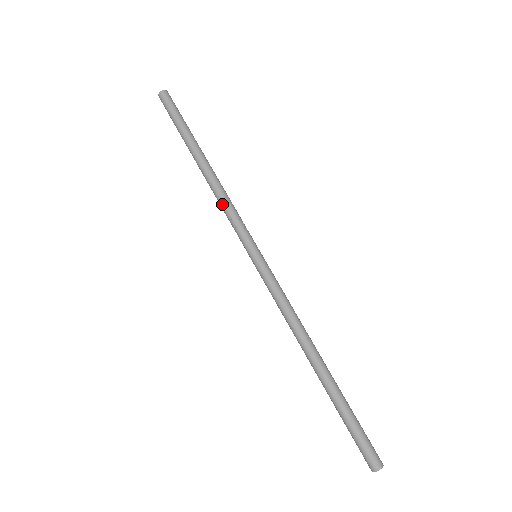
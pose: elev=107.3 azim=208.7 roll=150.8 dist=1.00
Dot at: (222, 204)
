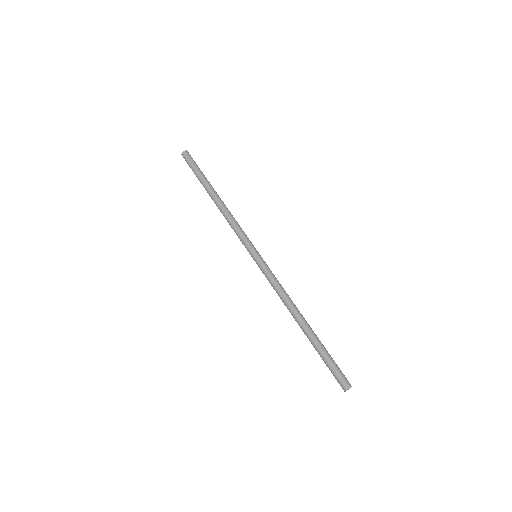
Dot at: (231, 222)
